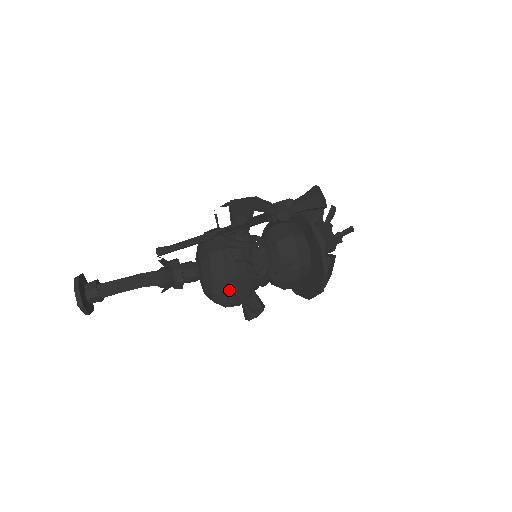
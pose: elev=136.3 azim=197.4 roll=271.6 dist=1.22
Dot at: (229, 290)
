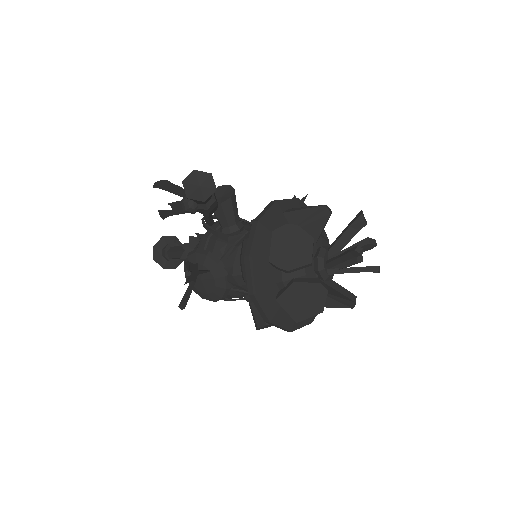
Dot at: occluded
